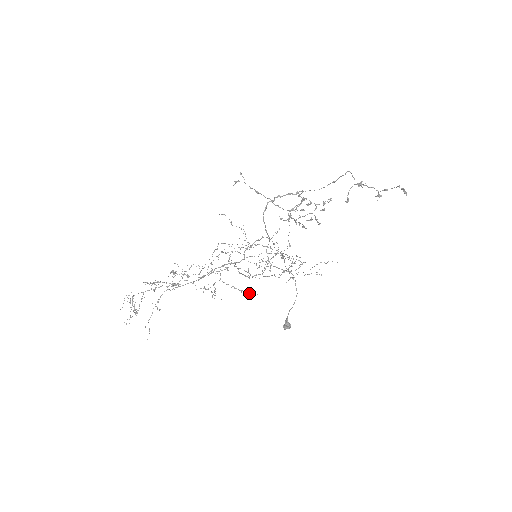
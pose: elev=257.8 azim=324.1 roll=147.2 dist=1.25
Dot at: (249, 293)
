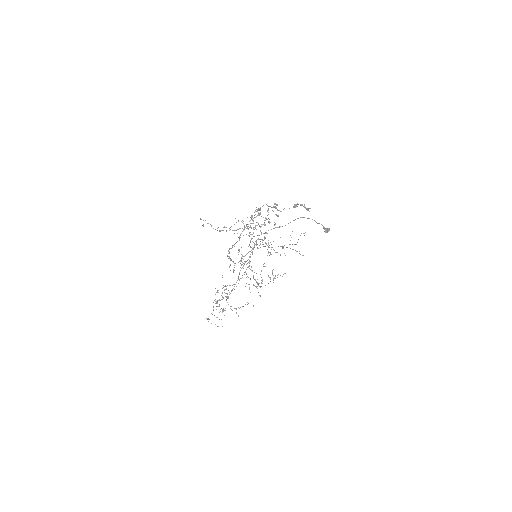
Dot at: occluded
